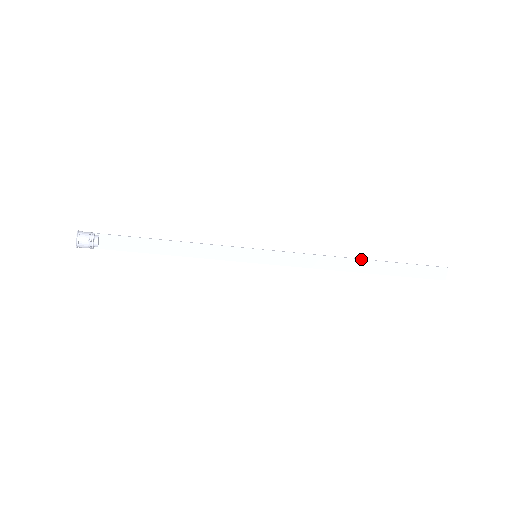
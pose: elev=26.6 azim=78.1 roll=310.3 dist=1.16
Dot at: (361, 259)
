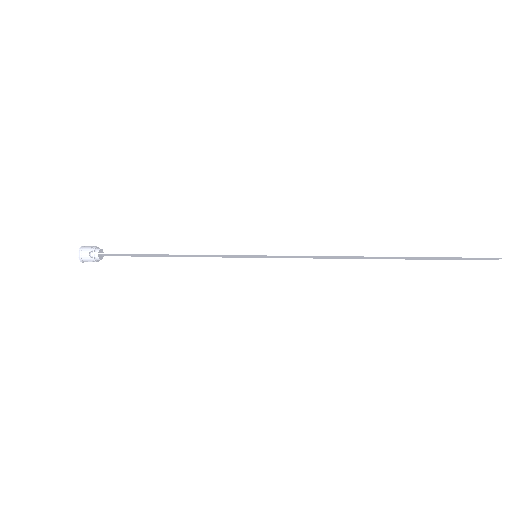
Dot at: (380, 256)
